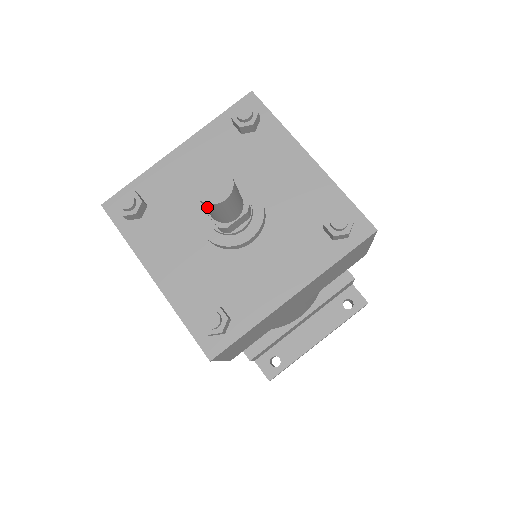
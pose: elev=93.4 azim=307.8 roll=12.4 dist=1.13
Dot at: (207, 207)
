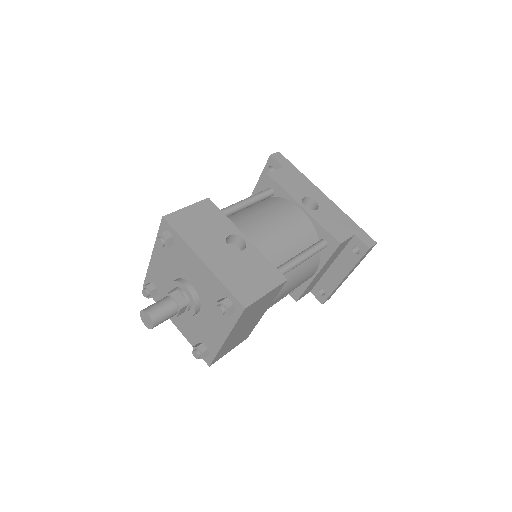
Dot at: occluded
